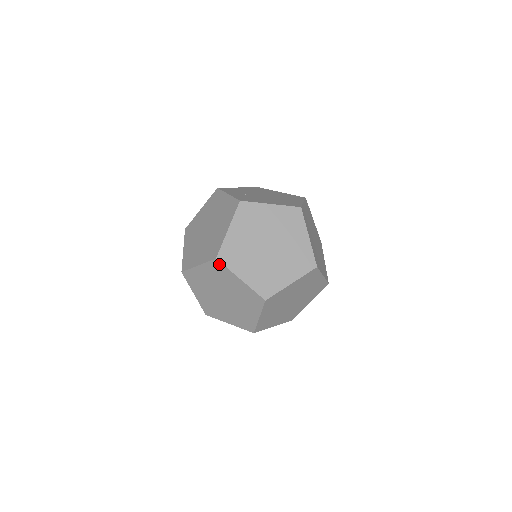
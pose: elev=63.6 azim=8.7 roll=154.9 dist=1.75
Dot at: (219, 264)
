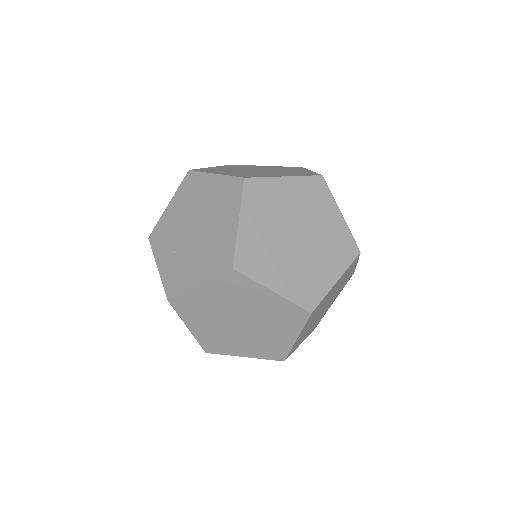
Dot at: occluded
